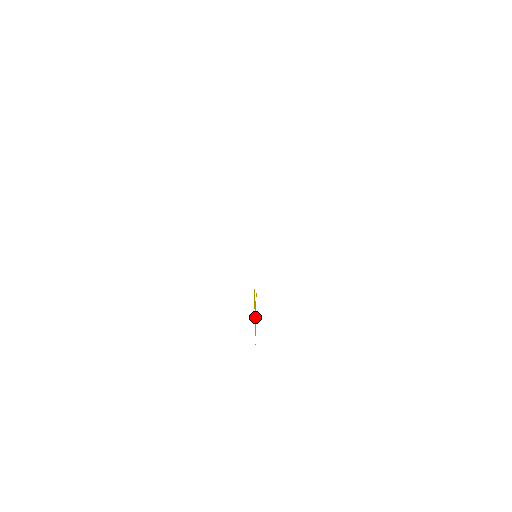
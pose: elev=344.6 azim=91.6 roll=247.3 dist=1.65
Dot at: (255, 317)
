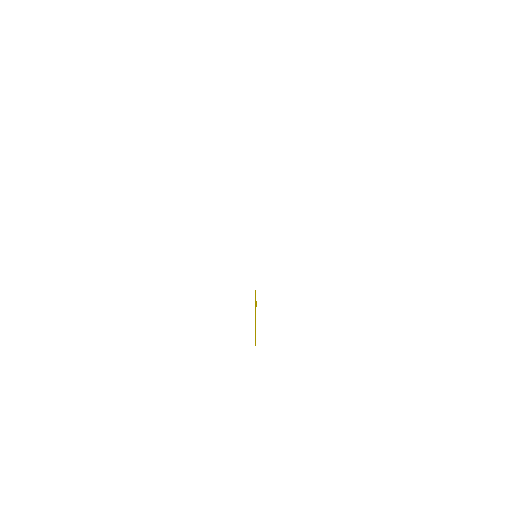
Dot at: occluded
